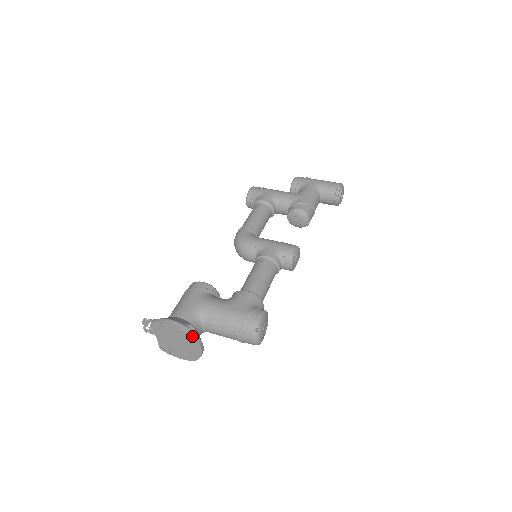
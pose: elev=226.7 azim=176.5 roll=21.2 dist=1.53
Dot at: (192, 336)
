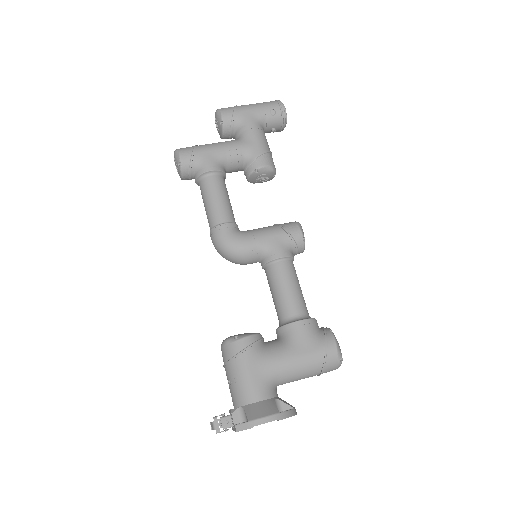
Dot at: (292, 415)
